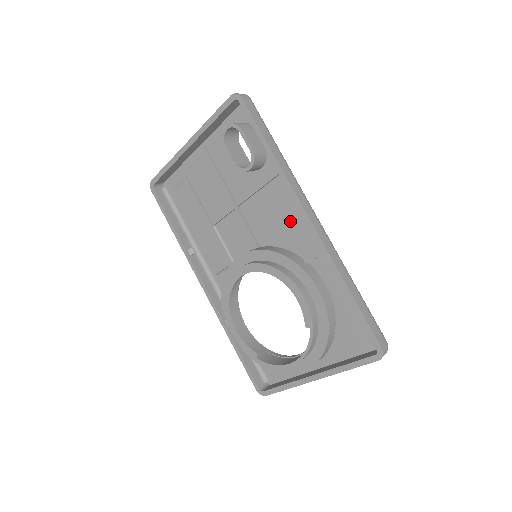
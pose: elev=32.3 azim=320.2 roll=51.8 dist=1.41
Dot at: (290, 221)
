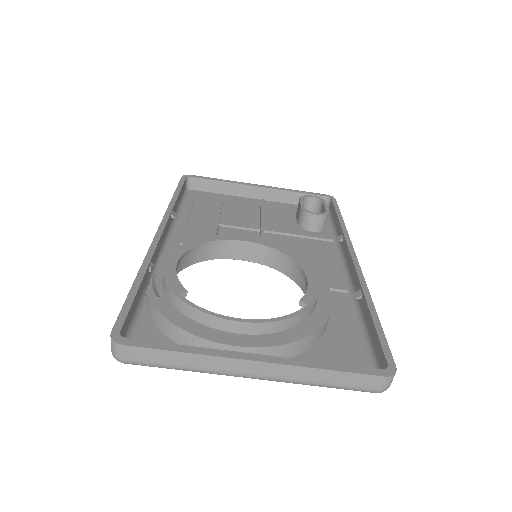
Dot at: (318, 262)
